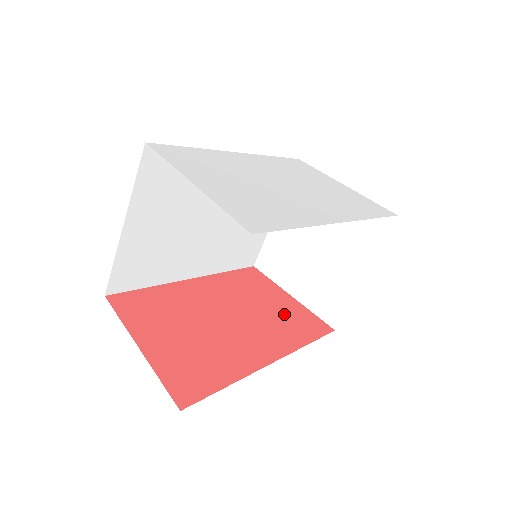
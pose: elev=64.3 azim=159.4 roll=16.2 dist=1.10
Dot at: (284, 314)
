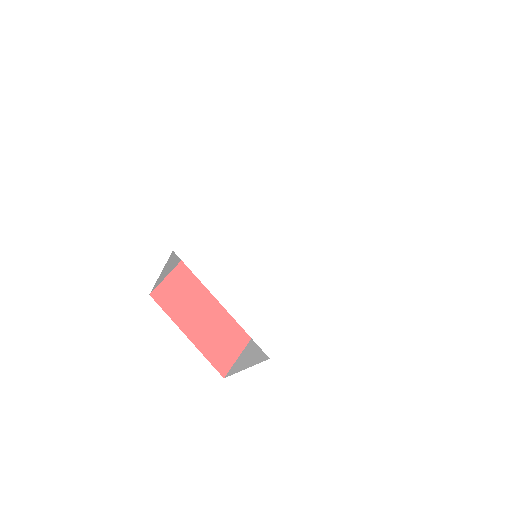
Dot at: occluded
